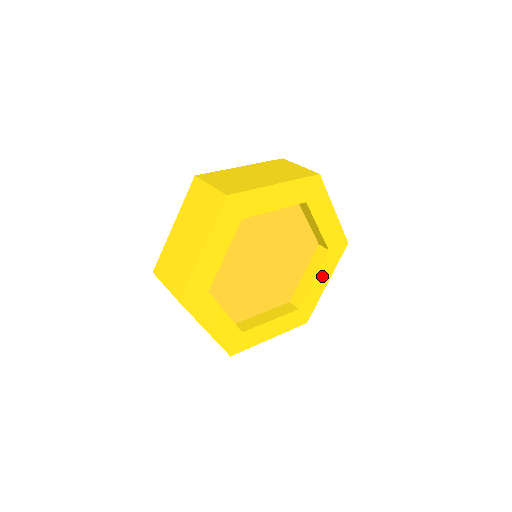
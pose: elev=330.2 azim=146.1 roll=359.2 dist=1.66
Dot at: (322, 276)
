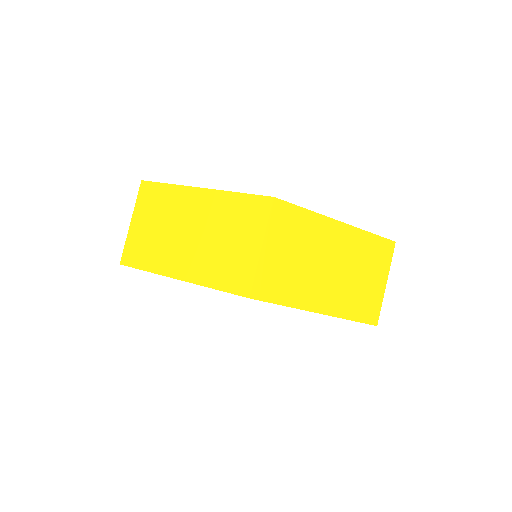
Dot at: occluded
